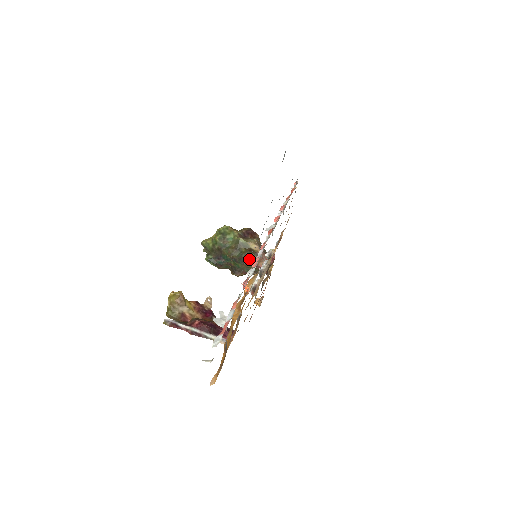
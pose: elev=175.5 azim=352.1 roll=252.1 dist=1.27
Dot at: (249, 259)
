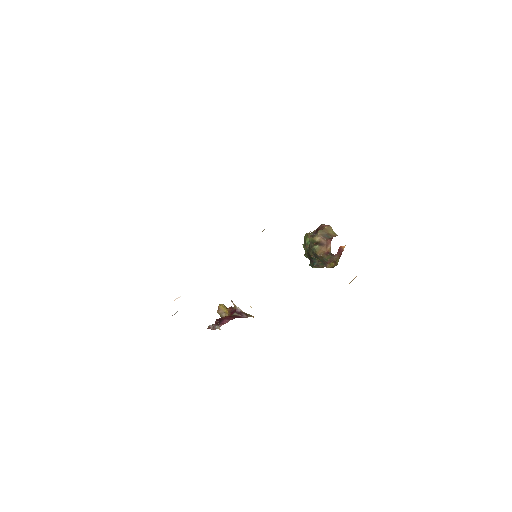
Dot at: (316, 251)
